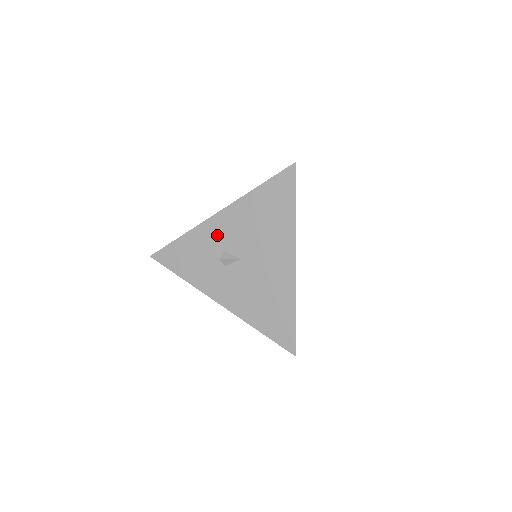
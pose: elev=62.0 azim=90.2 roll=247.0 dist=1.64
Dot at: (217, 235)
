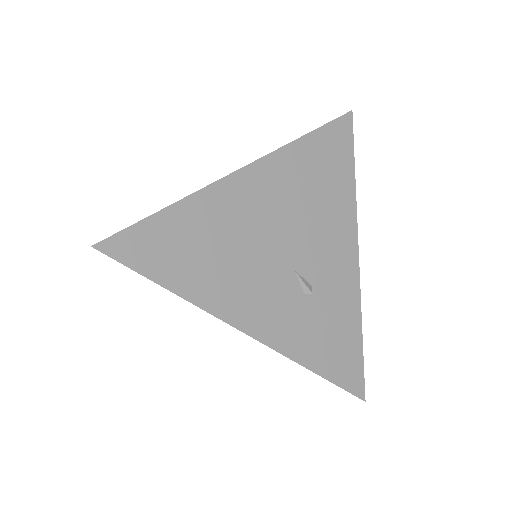
Dot at: occluded
